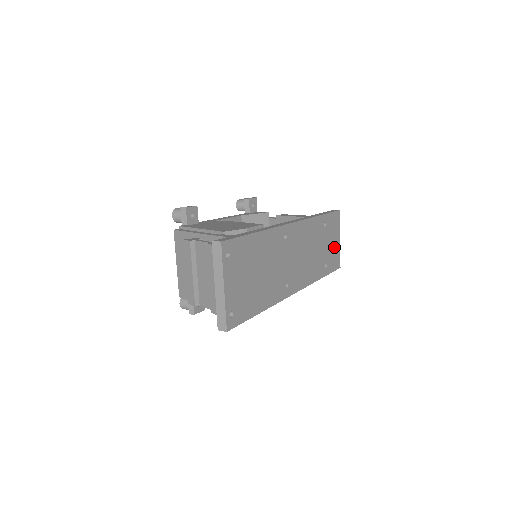
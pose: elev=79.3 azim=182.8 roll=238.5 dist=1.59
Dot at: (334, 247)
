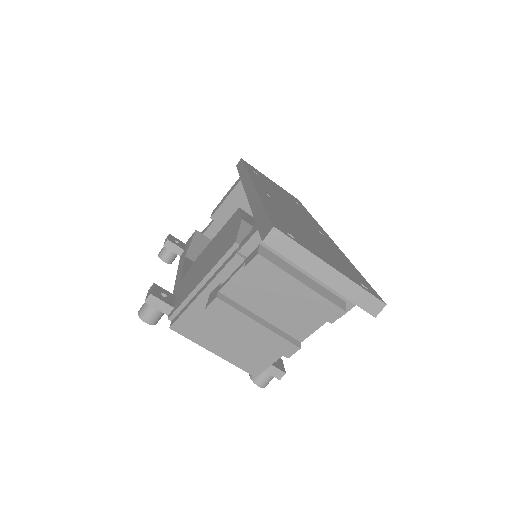
Dot at: occluded
